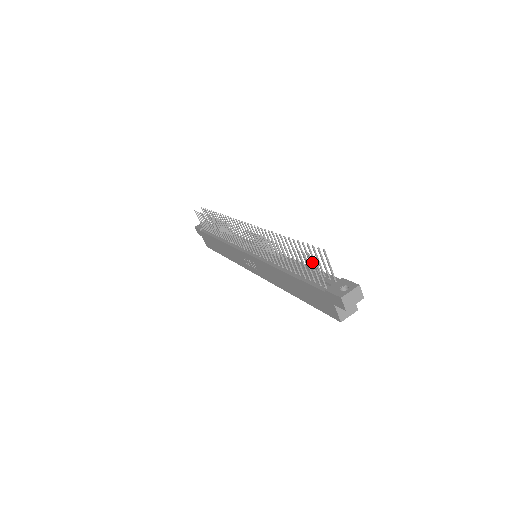
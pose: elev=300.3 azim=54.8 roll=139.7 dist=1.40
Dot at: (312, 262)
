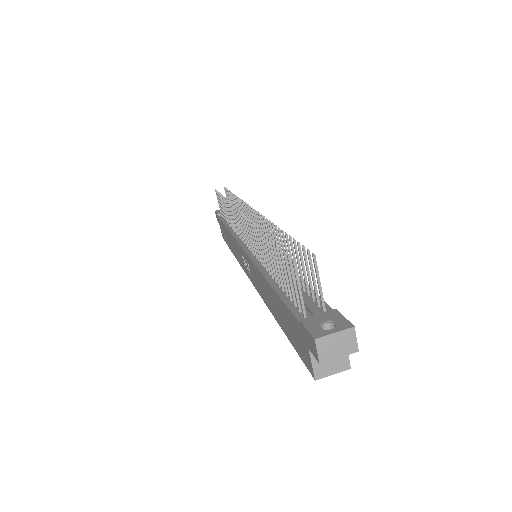
Dot at: (292, 270)
